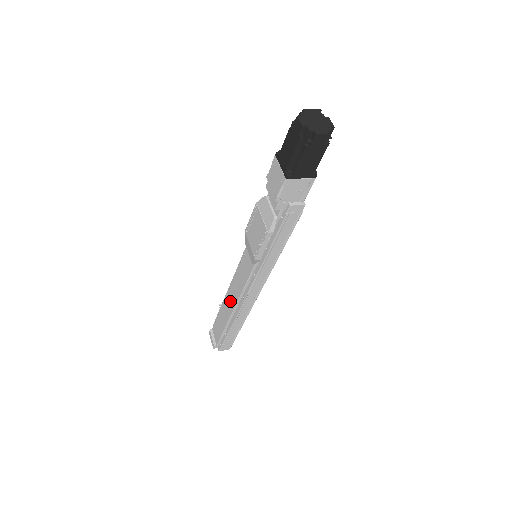
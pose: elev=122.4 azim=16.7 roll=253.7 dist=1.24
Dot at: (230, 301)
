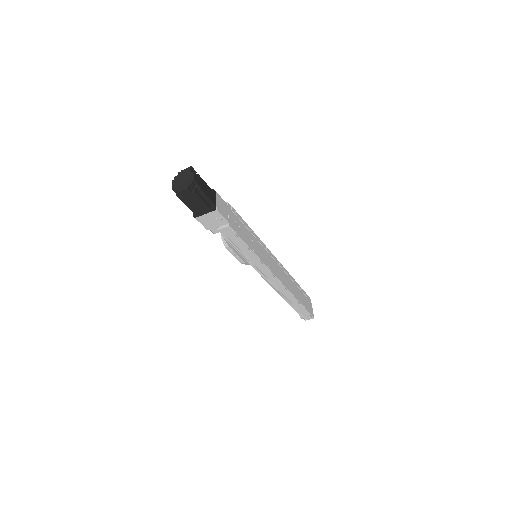
Dot at: occluded
